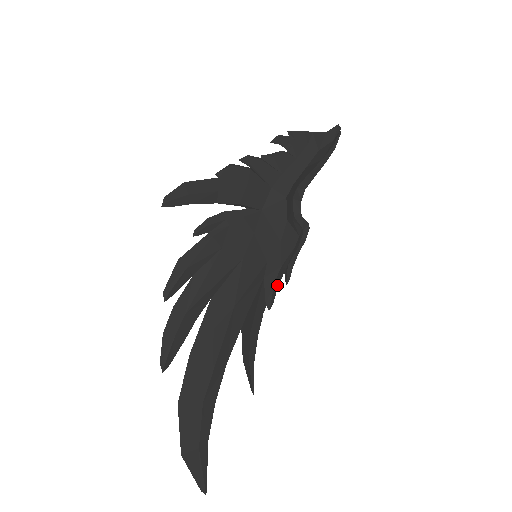
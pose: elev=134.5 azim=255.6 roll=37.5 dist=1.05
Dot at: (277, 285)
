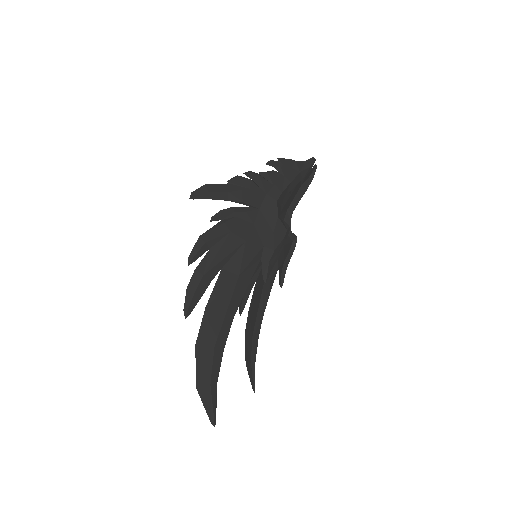
Dot at: (271, 265)
